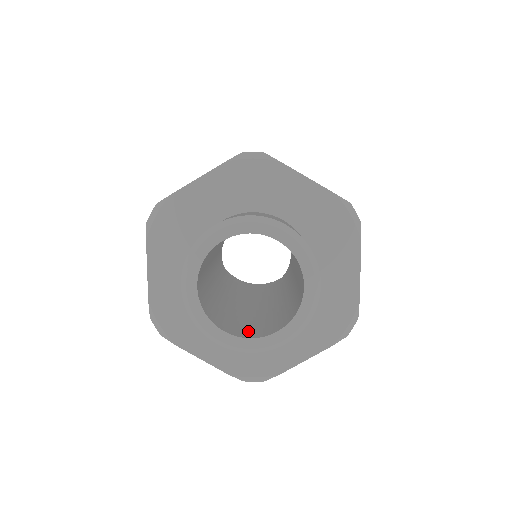
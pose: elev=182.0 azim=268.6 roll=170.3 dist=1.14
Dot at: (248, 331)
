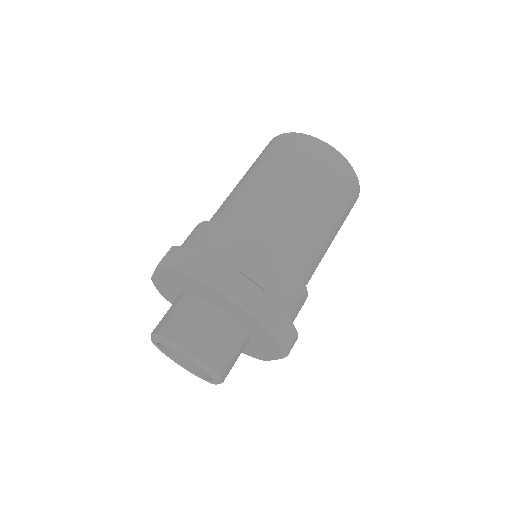
Dot at: occluded
